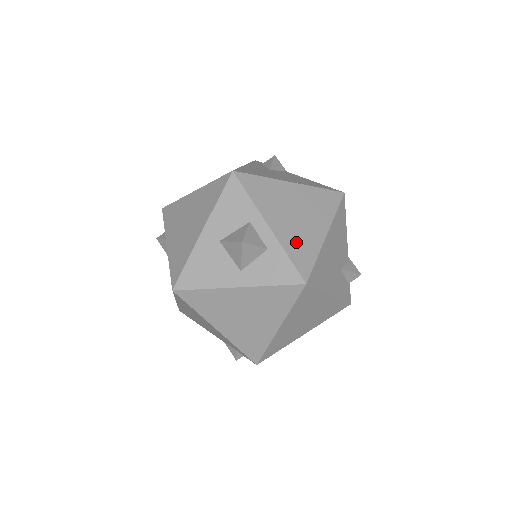
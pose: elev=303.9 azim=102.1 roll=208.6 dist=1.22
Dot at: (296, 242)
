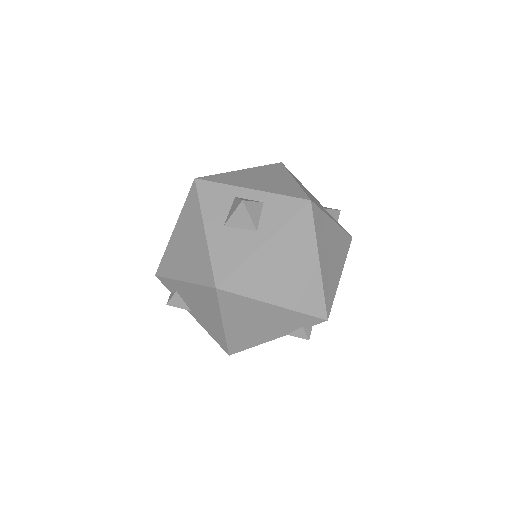
Dot at: (279, 188)
